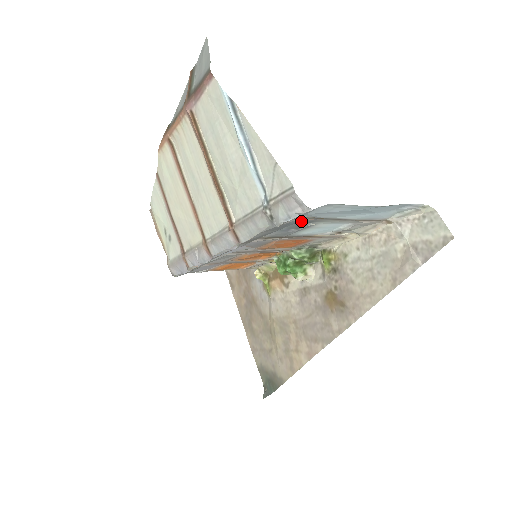
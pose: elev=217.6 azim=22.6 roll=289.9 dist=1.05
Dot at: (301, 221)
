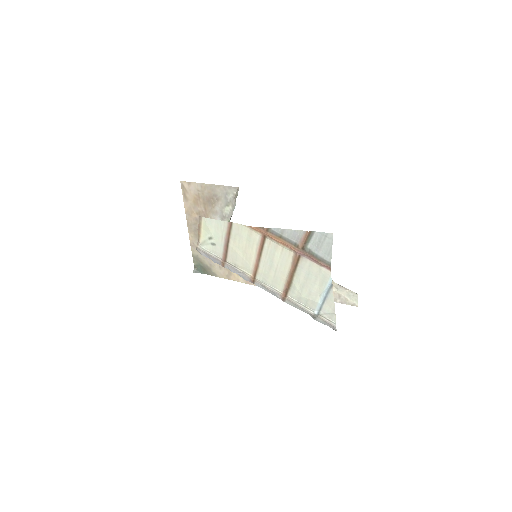
Dot at: occluded
